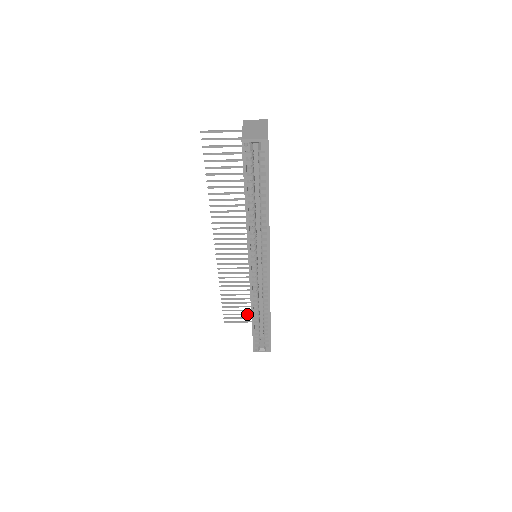
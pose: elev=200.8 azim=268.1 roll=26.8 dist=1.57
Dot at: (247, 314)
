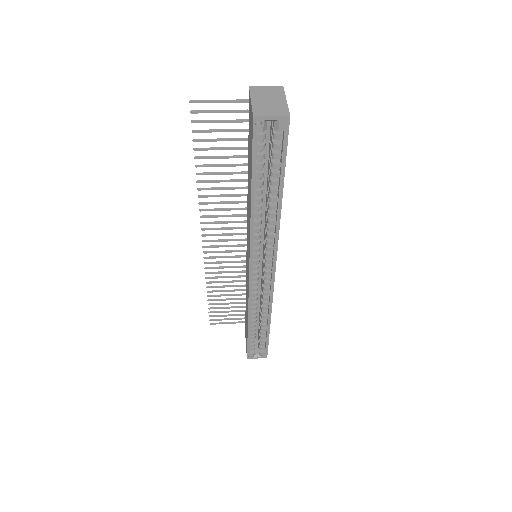
Dot at: (238, 315)
